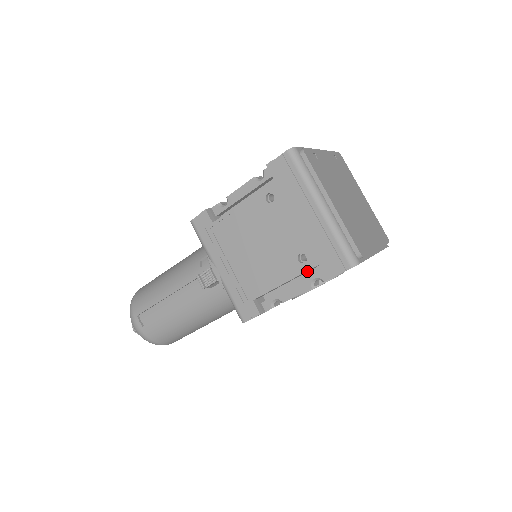
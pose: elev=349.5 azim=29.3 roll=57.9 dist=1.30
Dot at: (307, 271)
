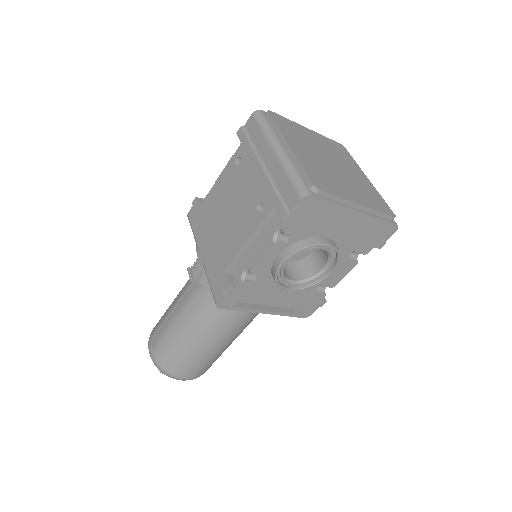
Dot at: (267, 223)
